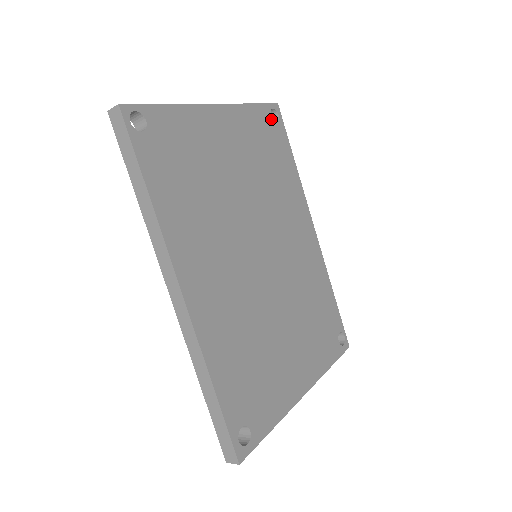
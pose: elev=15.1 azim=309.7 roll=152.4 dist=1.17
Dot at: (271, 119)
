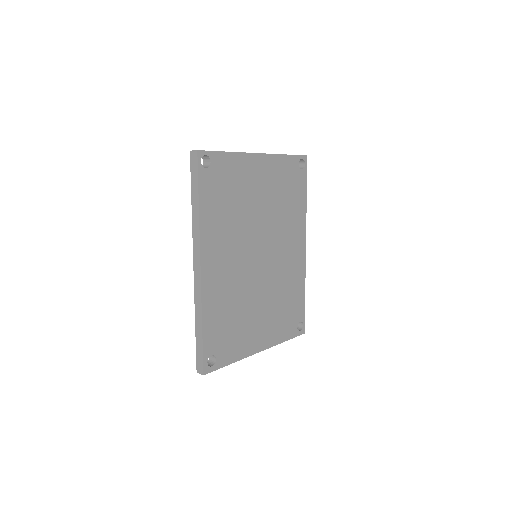
Dot at: (298, 166)
